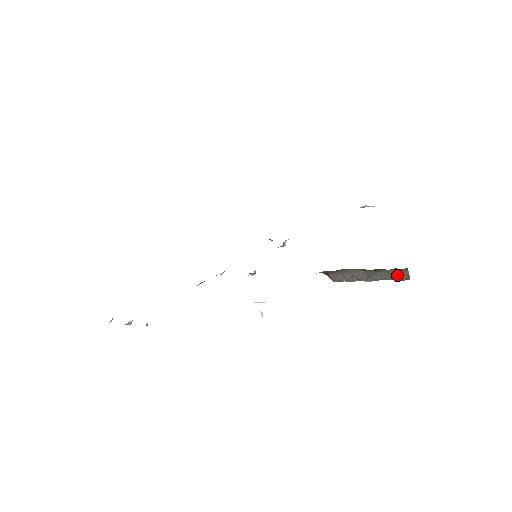
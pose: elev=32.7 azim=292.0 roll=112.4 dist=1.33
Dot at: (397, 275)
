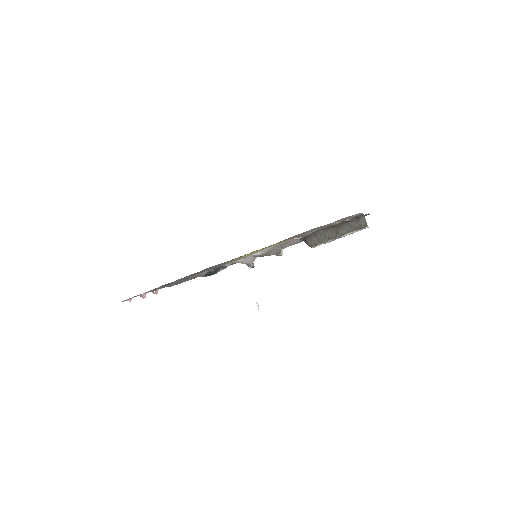
Dot at: (357, 225)
